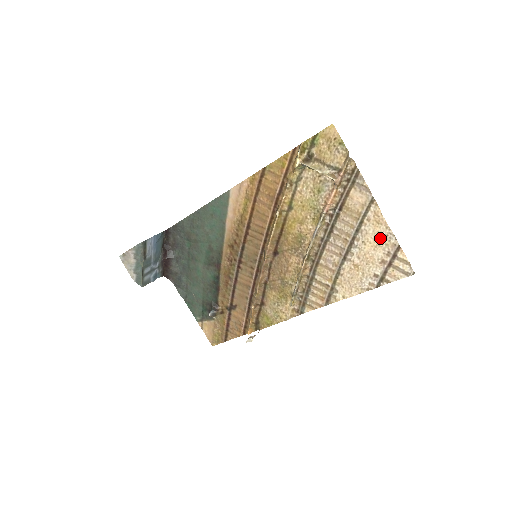
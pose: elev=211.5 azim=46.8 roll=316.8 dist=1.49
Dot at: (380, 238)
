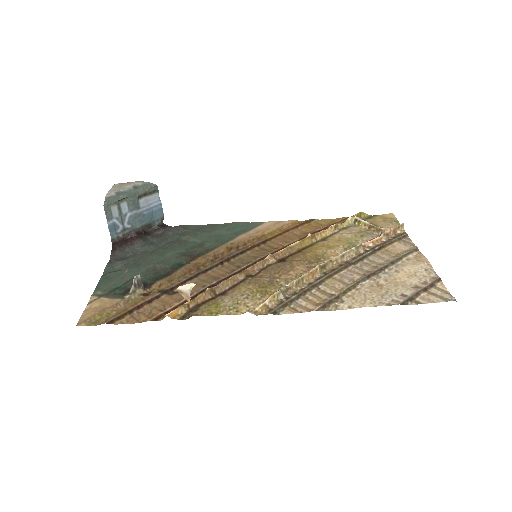
Dot at: (418, 270)
